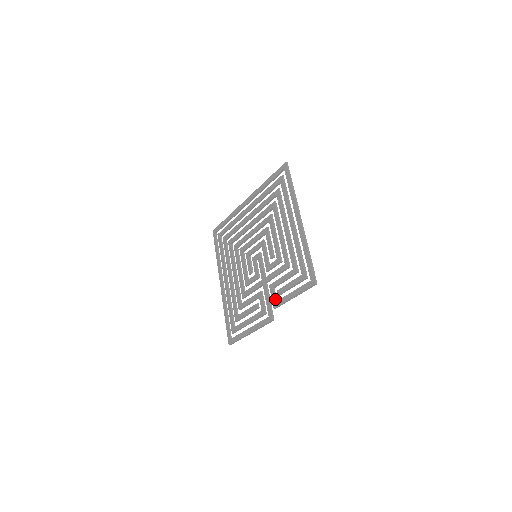
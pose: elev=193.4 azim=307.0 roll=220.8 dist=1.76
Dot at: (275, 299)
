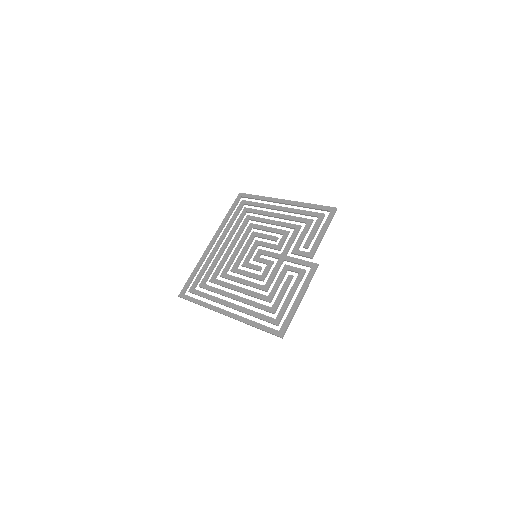
Dot at: (307, 252)
